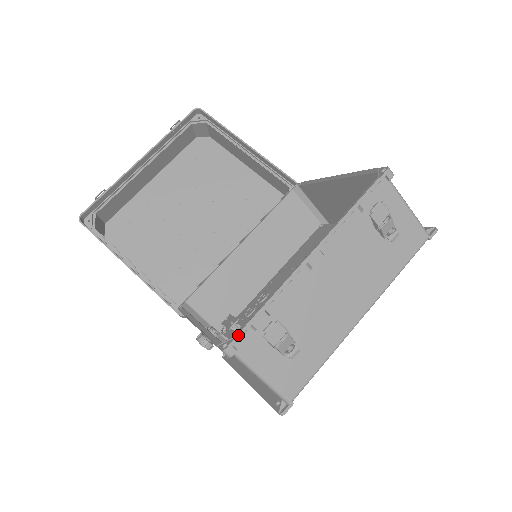
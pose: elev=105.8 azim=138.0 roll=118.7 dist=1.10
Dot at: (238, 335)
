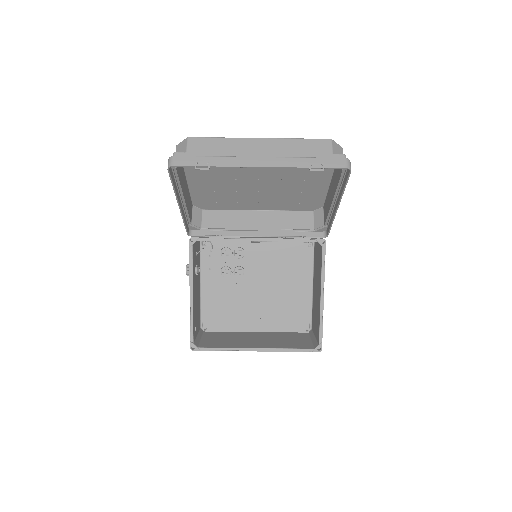
Dot at: occluded
